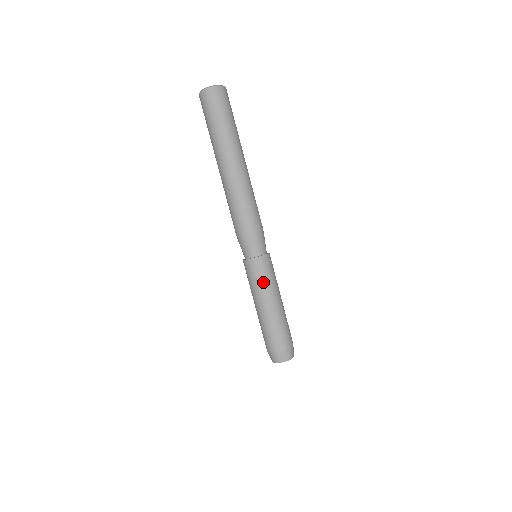
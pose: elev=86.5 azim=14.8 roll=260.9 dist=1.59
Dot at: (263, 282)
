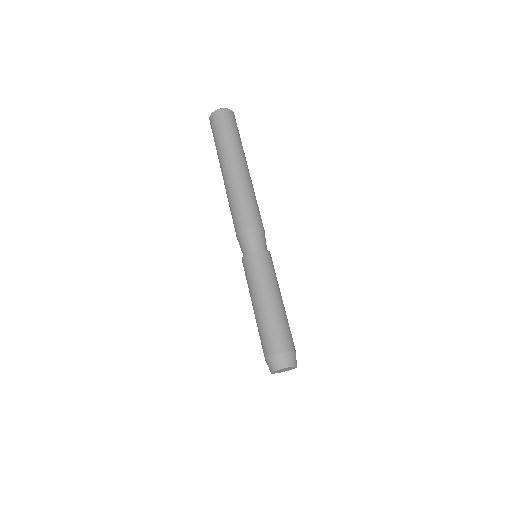
Dot at: (259, 277)
